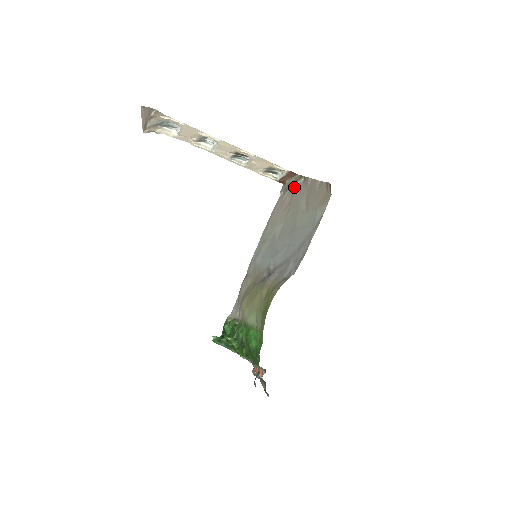
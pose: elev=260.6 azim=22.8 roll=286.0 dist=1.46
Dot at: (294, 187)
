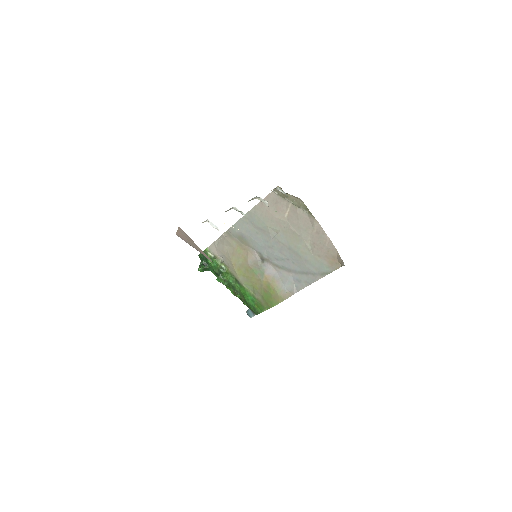
Dot at: (295, 206)
